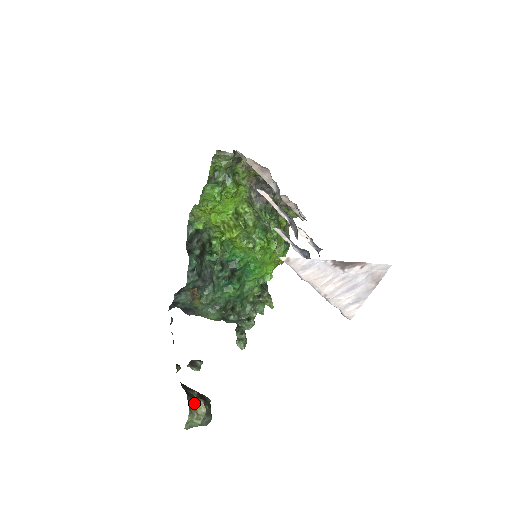
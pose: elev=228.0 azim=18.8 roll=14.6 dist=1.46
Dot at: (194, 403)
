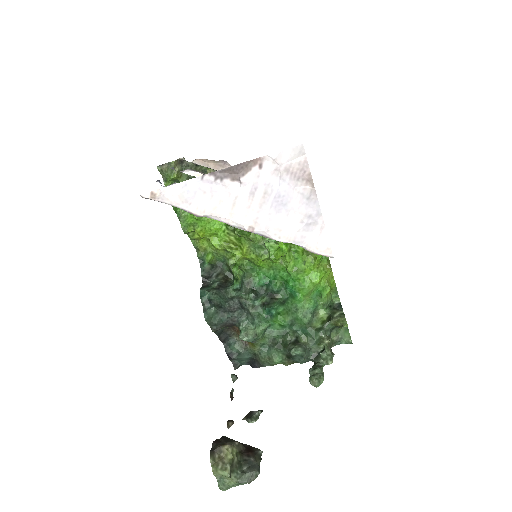
Dot at: (218, 449)
